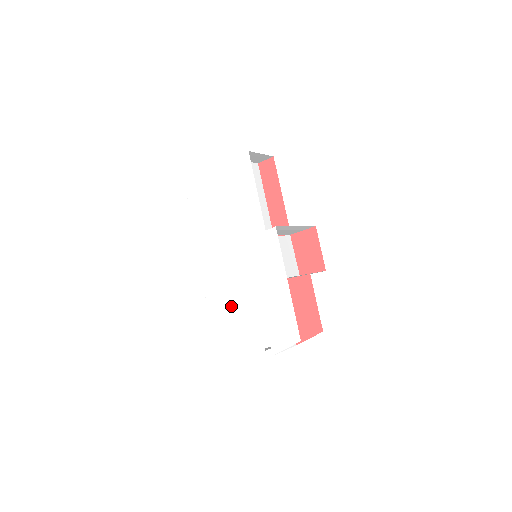
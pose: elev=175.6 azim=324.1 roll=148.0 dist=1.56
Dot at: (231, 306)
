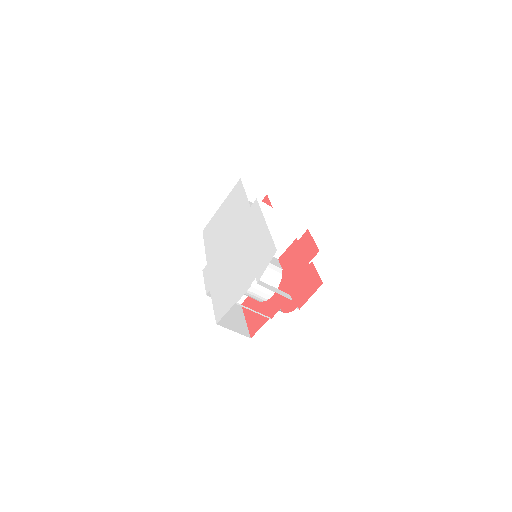
Dot at: (227, 278)
